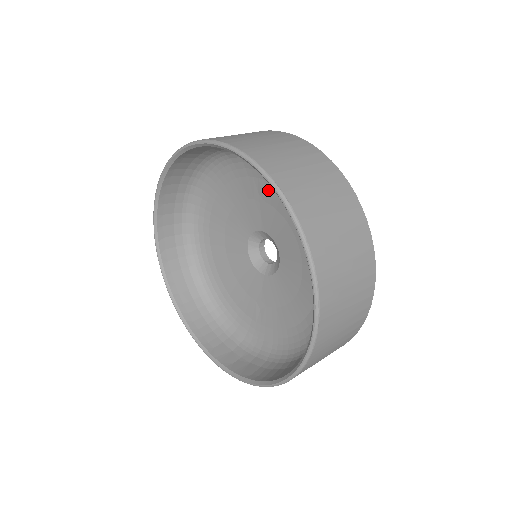
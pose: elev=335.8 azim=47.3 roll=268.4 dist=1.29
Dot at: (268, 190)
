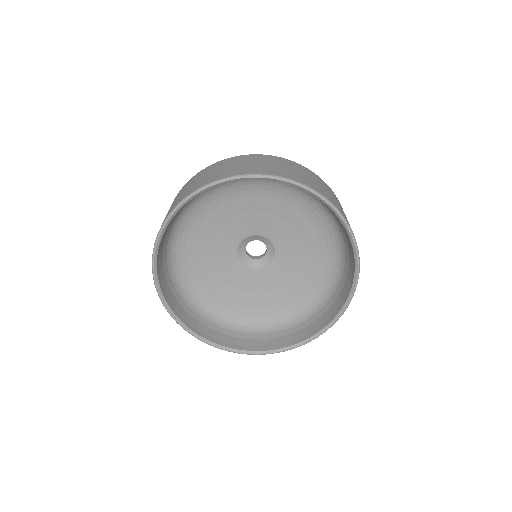
Dot at: (262, 201)
